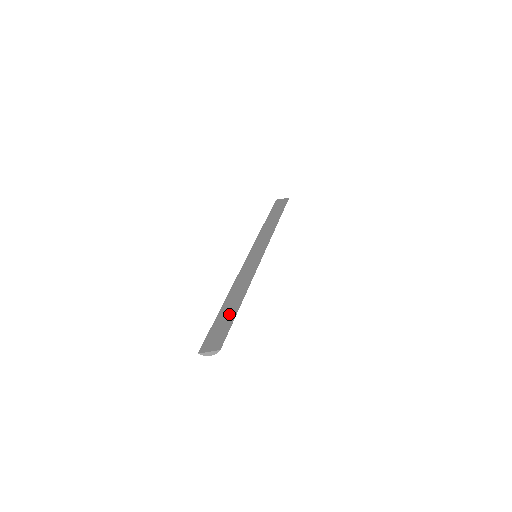
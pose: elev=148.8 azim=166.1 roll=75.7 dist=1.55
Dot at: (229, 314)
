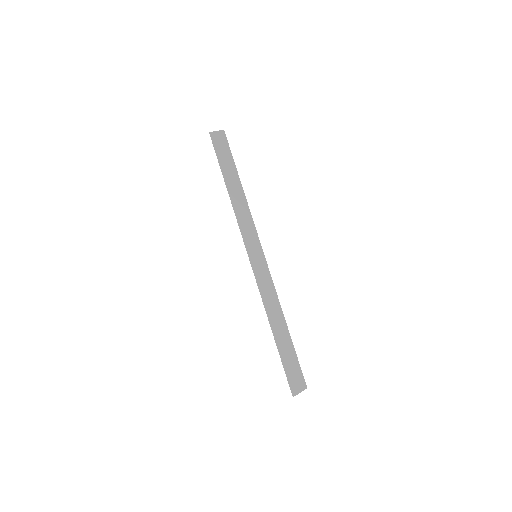
Dot at: (288, 348)
